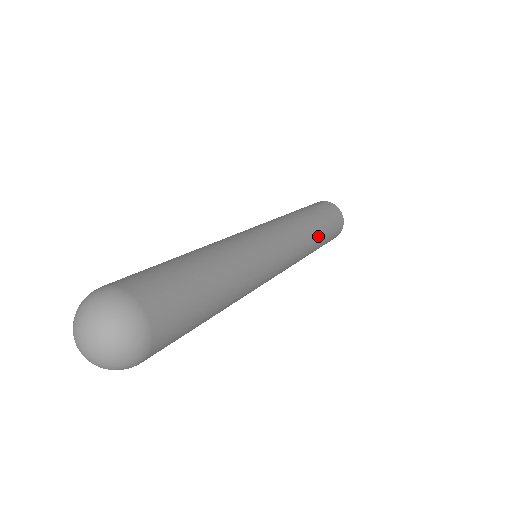
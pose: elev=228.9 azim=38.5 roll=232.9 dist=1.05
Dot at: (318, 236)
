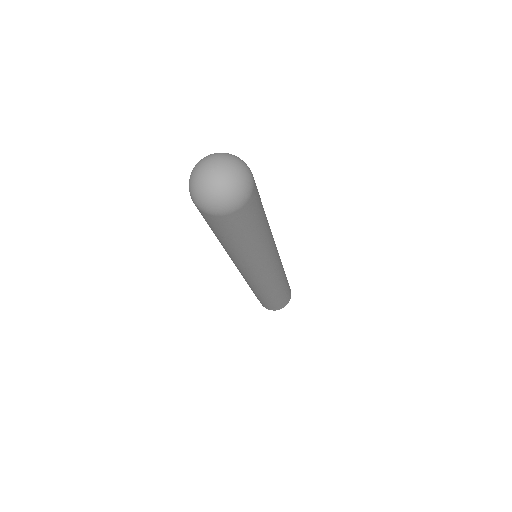
Dot at: (284, 285)
